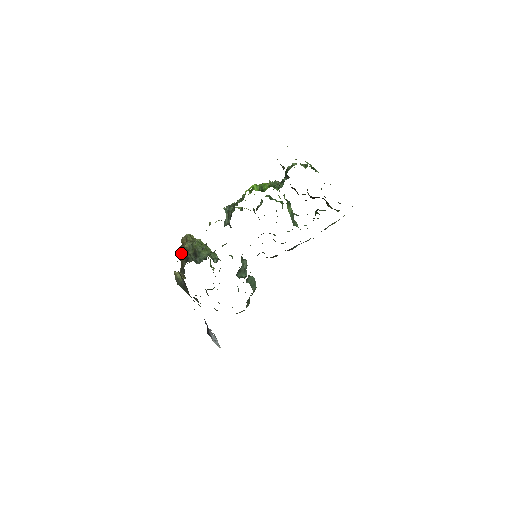
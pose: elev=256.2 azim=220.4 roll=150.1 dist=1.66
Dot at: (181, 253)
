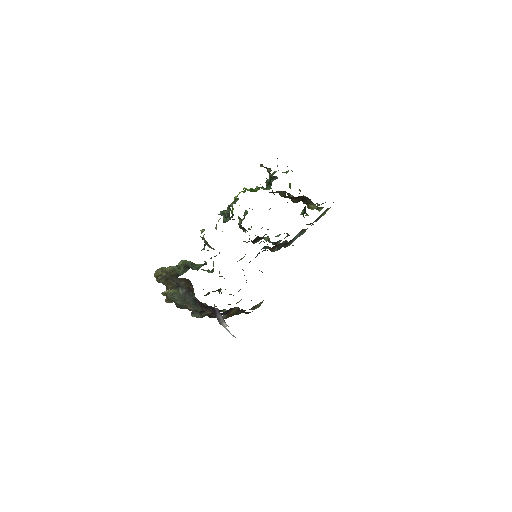
Dot at: (163, 278)
